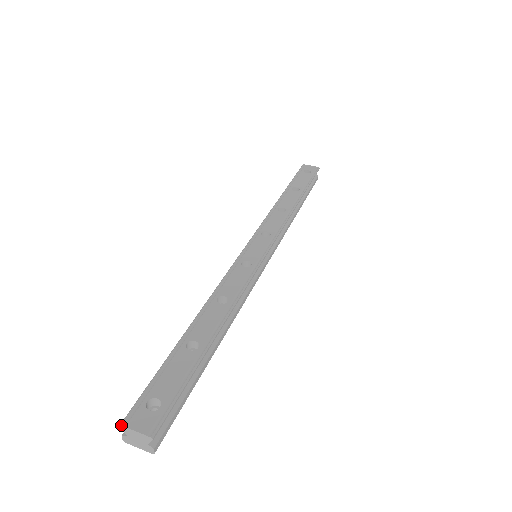
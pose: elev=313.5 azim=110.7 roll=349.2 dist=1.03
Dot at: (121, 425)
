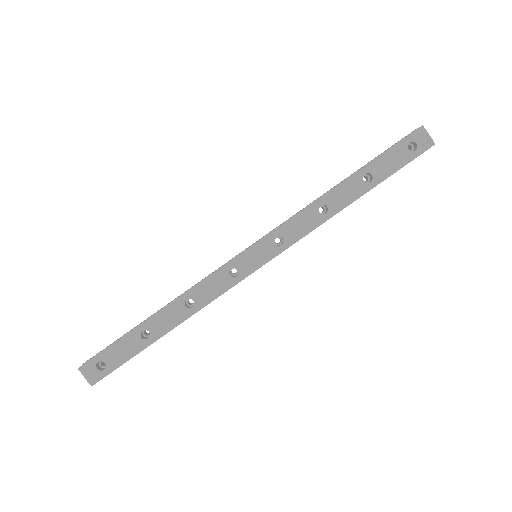
Dot at: (78, 369)
